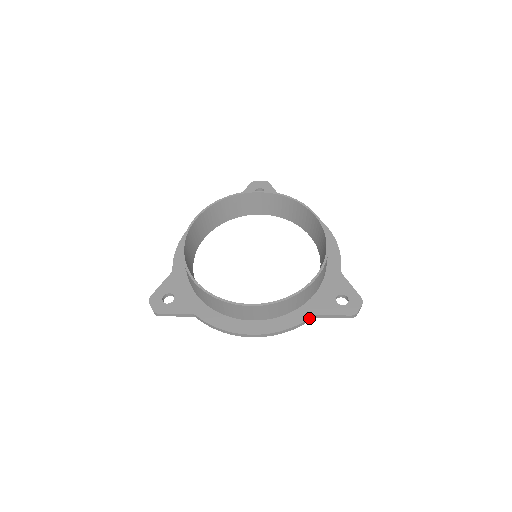
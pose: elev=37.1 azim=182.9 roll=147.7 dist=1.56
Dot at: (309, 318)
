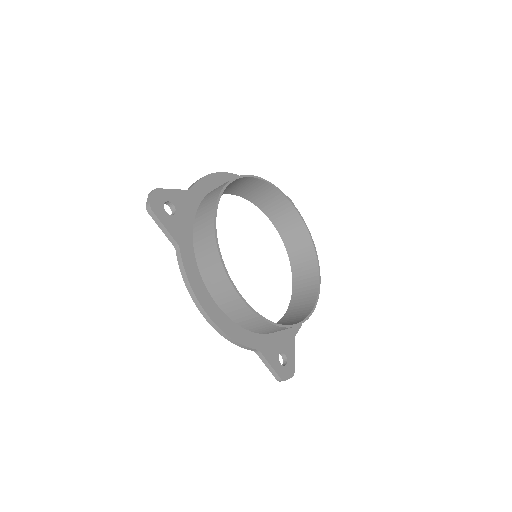
Dot at: (254, 349)
